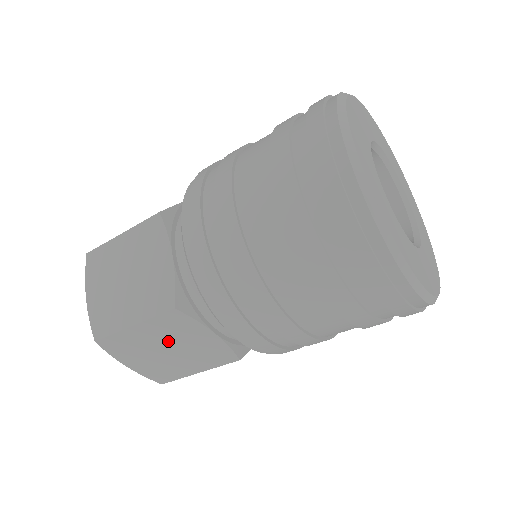
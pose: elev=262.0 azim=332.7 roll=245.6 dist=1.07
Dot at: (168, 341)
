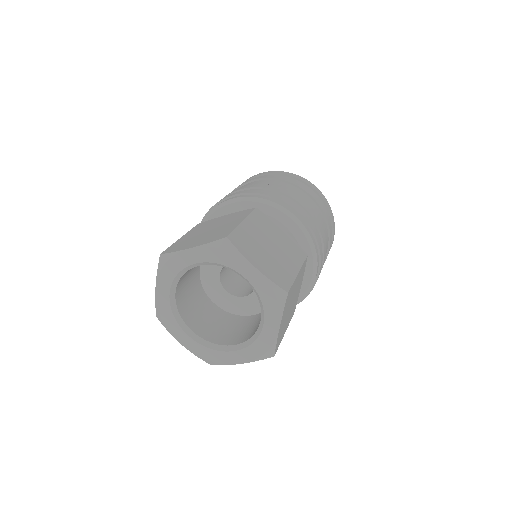
Dot at: (266, 237)
